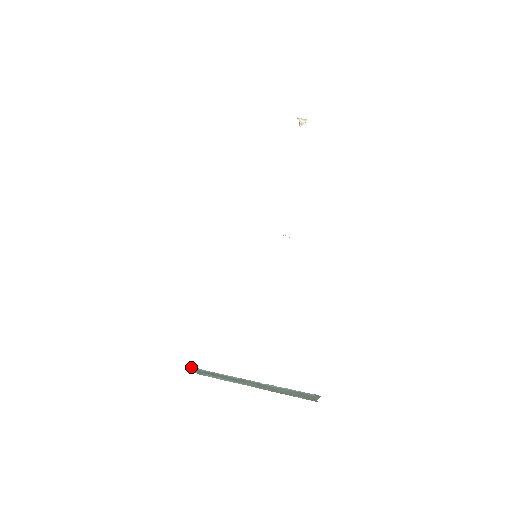
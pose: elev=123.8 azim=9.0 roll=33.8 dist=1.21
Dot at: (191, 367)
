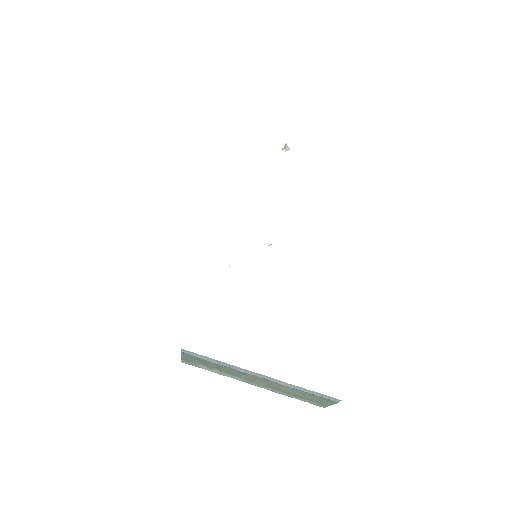
Dot at: (192, 353)
